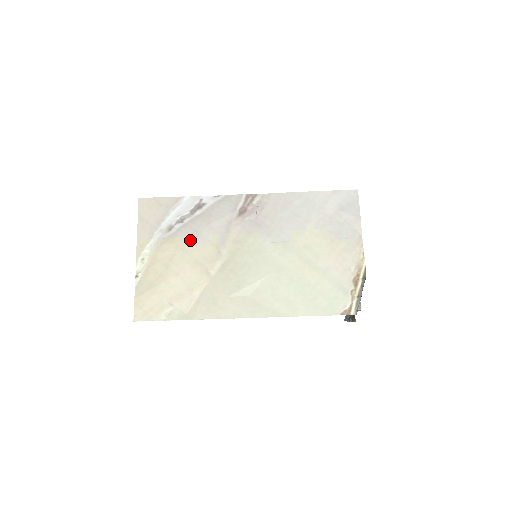
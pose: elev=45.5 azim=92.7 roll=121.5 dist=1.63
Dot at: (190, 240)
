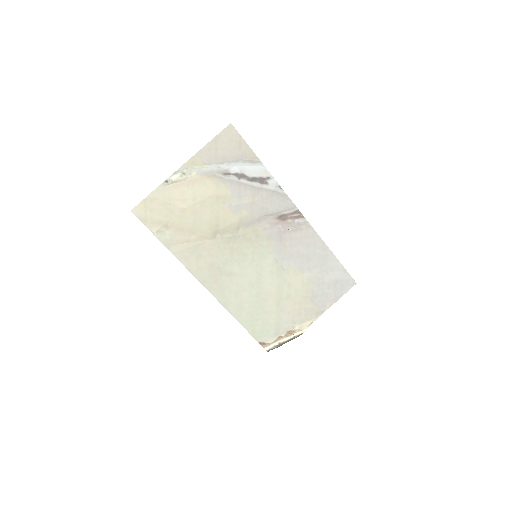
Dot at: (230, 198)
